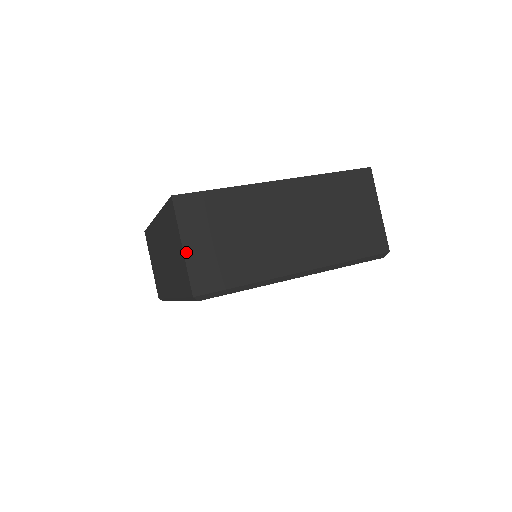
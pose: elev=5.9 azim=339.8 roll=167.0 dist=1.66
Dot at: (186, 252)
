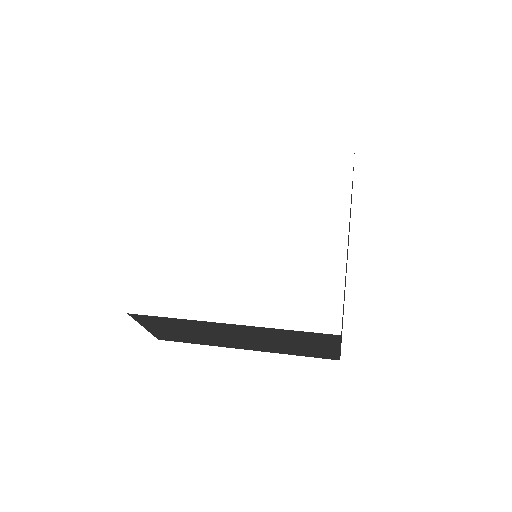
Dot at: occluded
